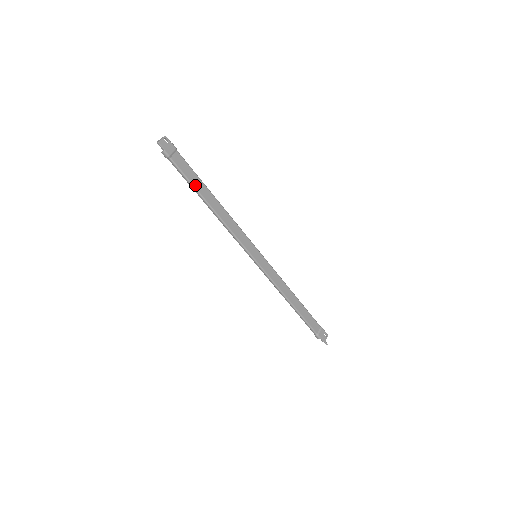
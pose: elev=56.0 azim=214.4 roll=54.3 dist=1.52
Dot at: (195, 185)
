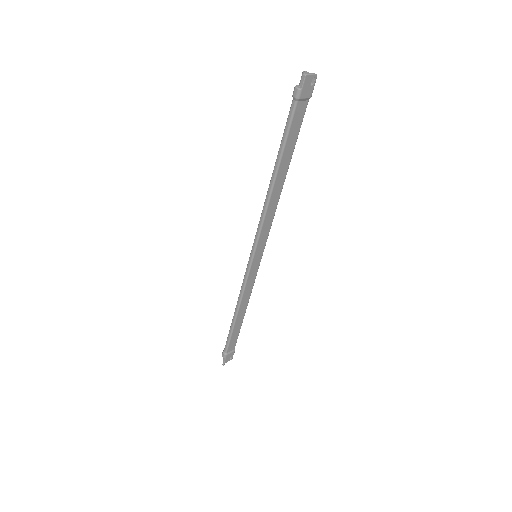
Dot at: (286, 149)
